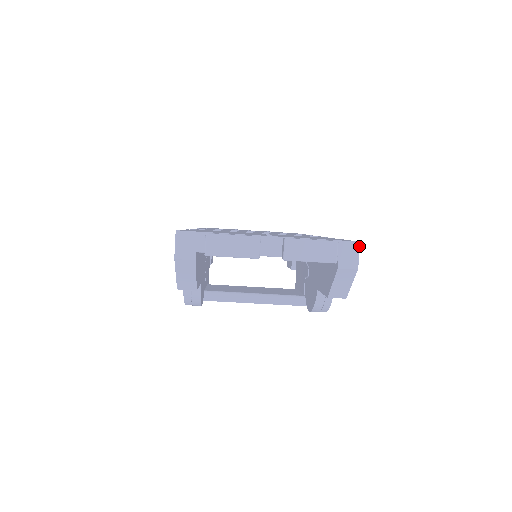
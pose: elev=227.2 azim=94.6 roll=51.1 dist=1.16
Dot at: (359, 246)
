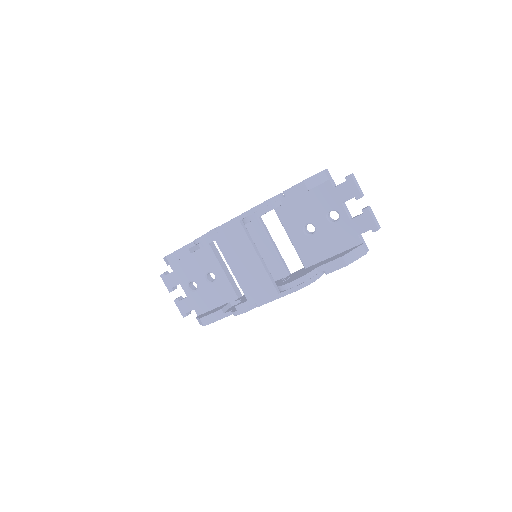
Dot at: (368, 250)
